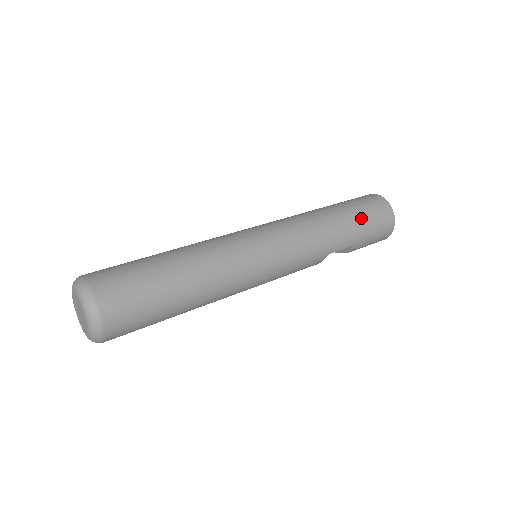
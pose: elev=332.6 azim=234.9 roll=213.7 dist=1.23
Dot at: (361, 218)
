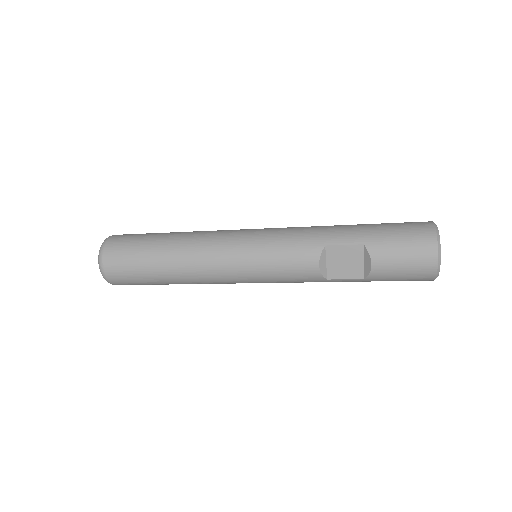
Dot at: (378, 224)
